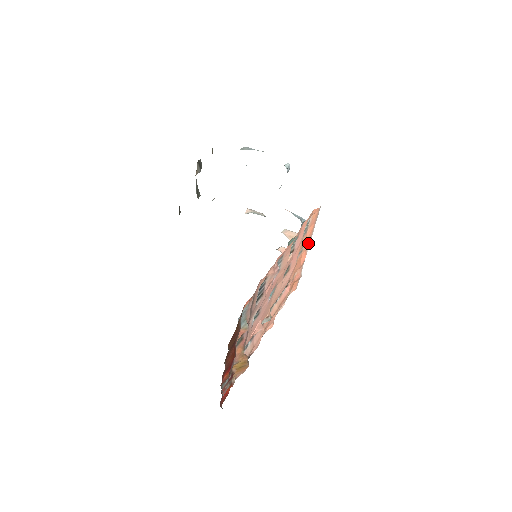
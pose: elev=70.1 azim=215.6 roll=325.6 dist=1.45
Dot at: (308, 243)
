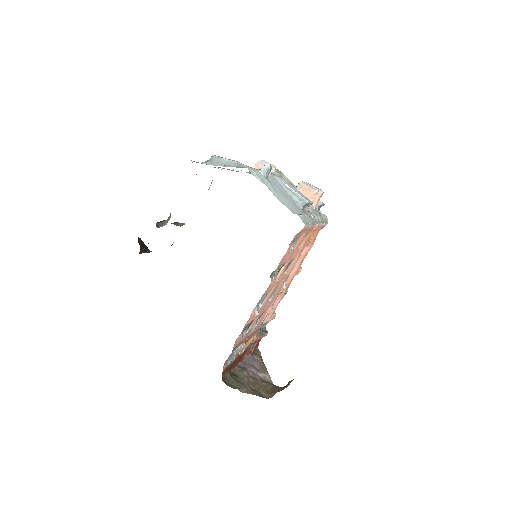
Dot at: (312, 227)
